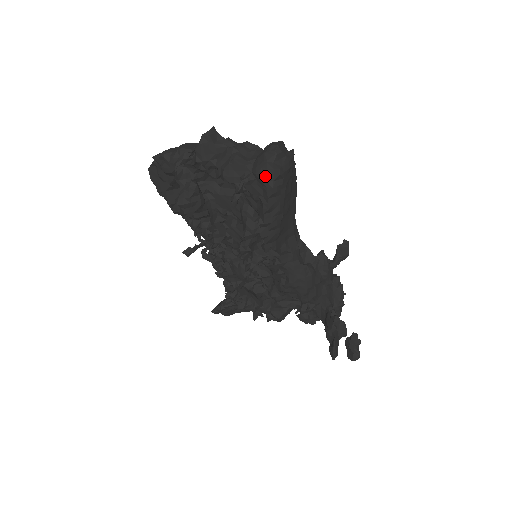
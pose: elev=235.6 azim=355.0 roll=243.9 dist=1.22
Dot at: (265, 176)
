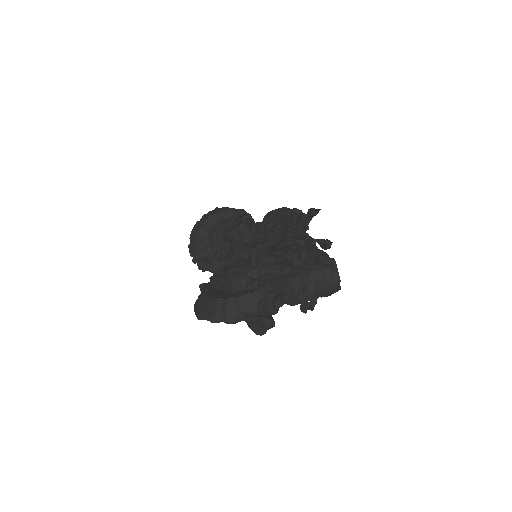
Dot at: occluded
